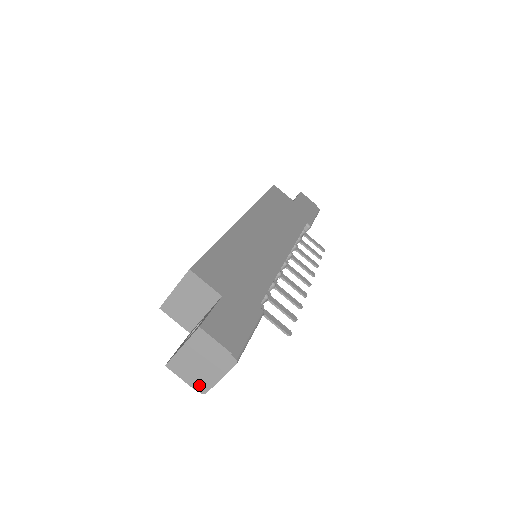
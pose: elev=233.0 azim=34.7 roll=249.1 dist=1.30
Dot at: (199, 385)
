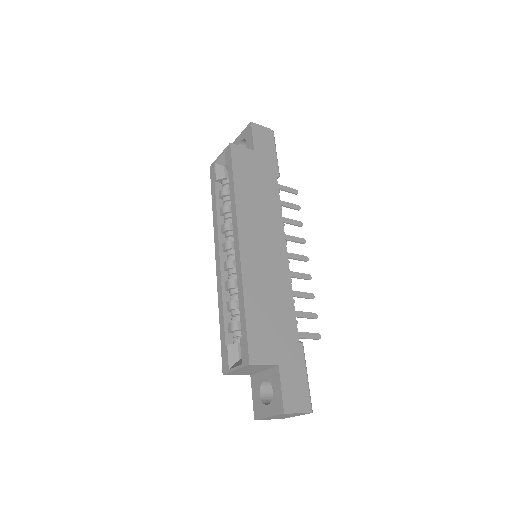
Dot at: (281, 418)
